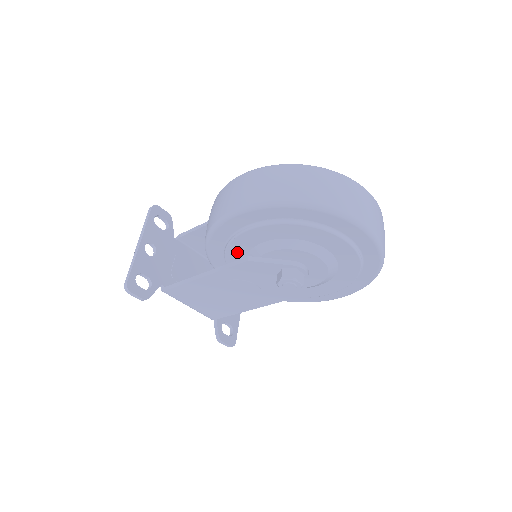
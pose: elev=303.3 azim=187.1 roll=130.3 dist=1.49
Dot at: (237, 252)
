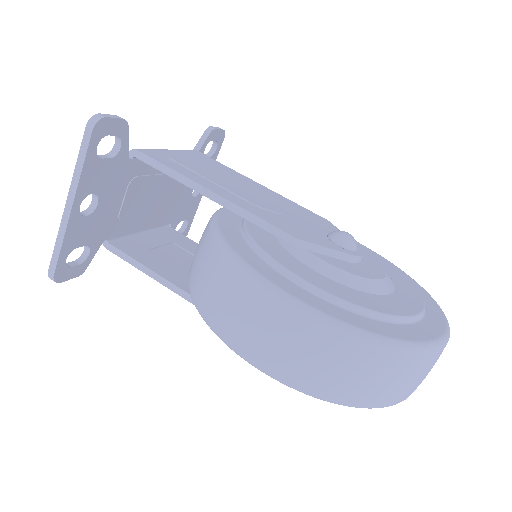
Dot at: occluded
